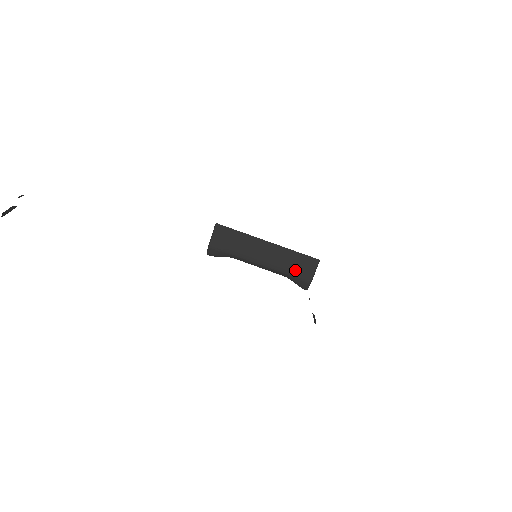
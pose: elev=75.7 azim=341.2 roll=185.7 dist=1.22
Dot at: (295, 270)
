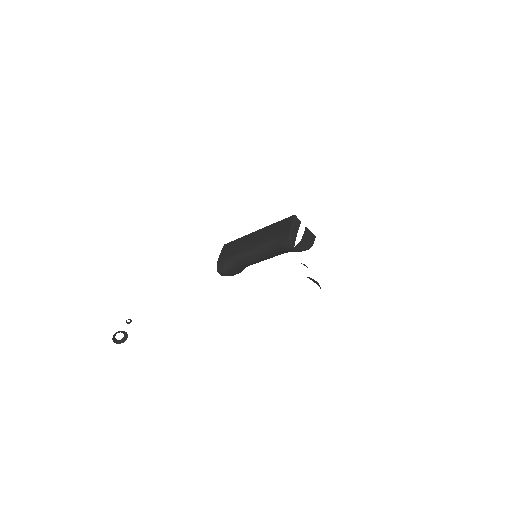
Dot at: (276, 234)
